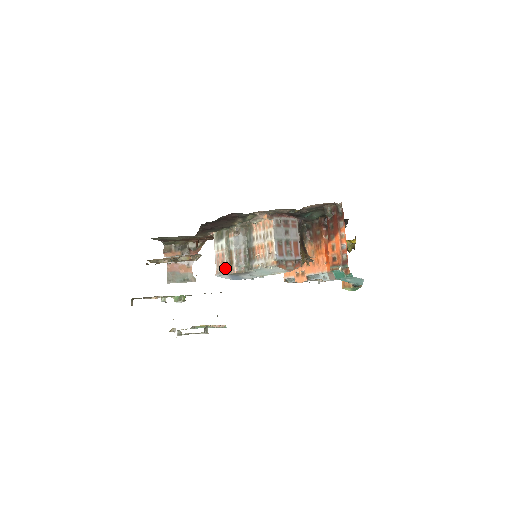
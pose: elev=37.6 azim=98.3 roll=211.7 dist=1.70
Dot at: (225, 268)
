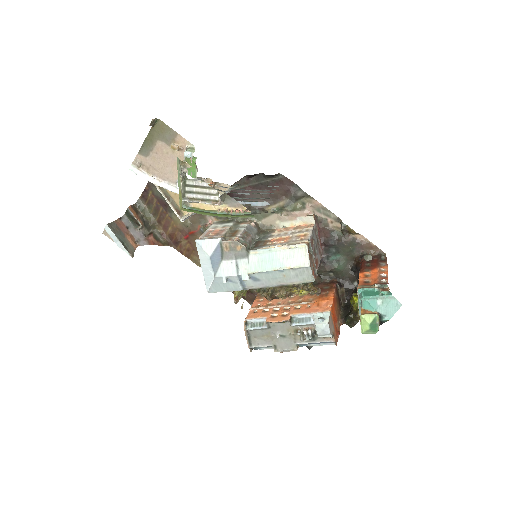
Dot at: (220, 235)
